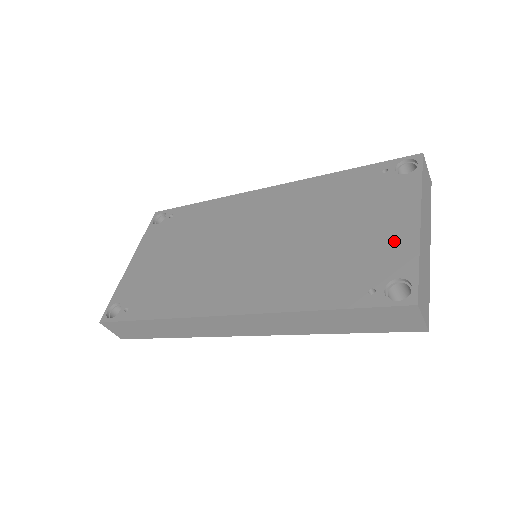
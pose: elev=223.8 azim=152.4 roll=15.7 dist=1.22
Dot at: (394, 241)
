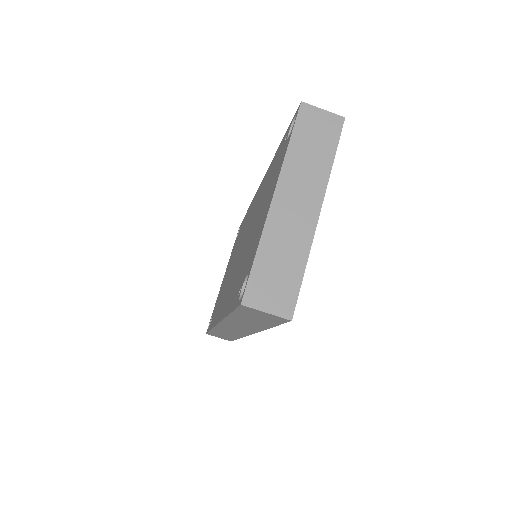
Dot at: (260, 229)
